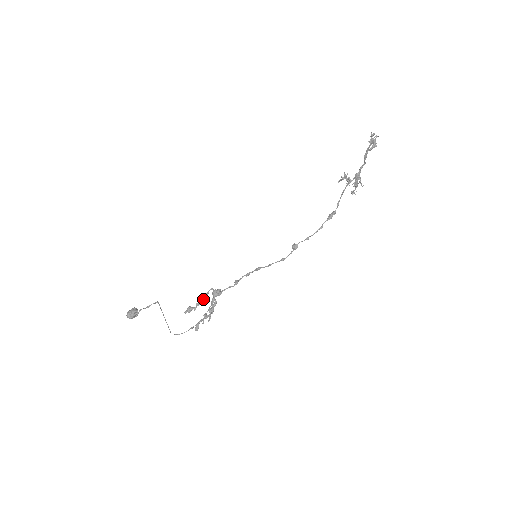
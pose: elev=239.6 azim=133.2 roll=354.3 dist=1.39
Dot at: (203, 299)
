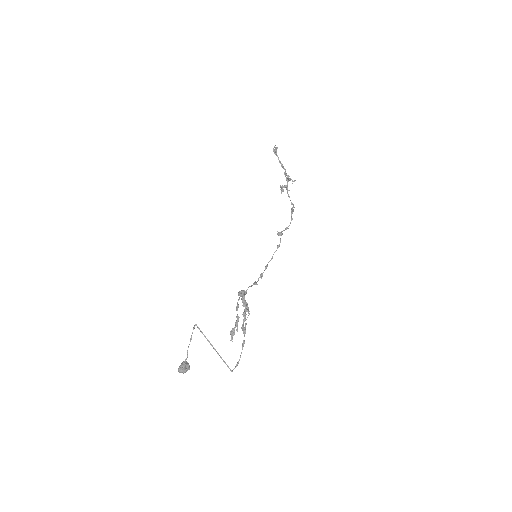
Dot at: (238, 316)
